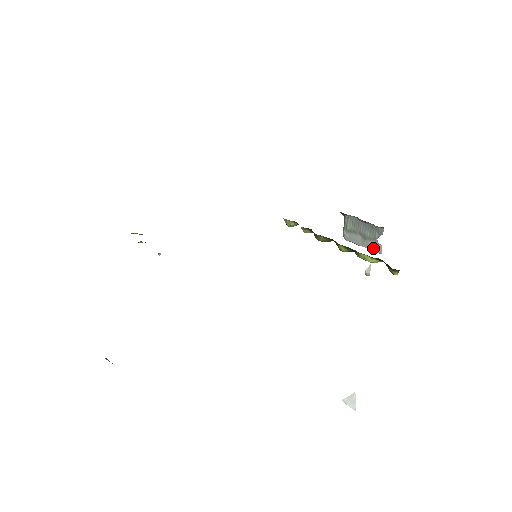
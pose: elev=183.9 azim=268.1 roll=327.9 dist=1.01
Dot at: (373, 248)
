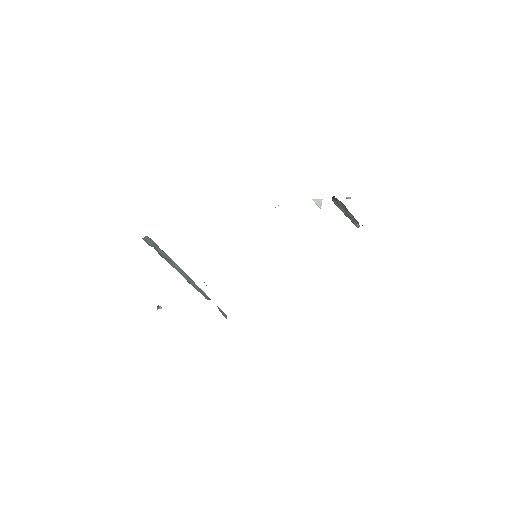
Dot at: (353, 222)
